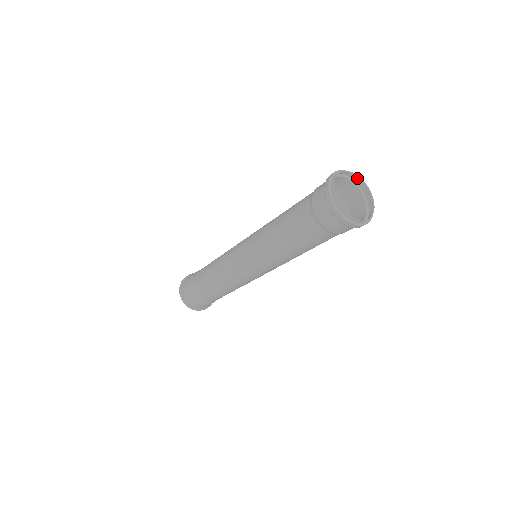
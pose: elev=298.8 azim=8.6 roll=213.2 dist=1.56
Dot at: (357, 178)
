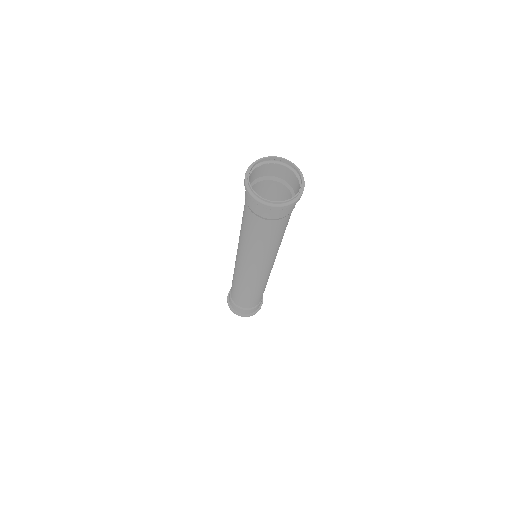
Dot at: (283, 160)
